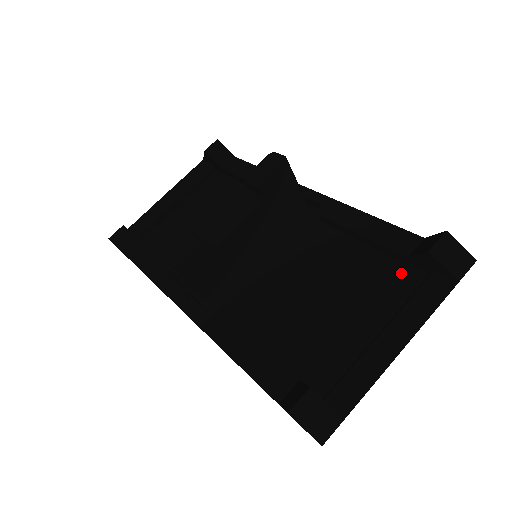
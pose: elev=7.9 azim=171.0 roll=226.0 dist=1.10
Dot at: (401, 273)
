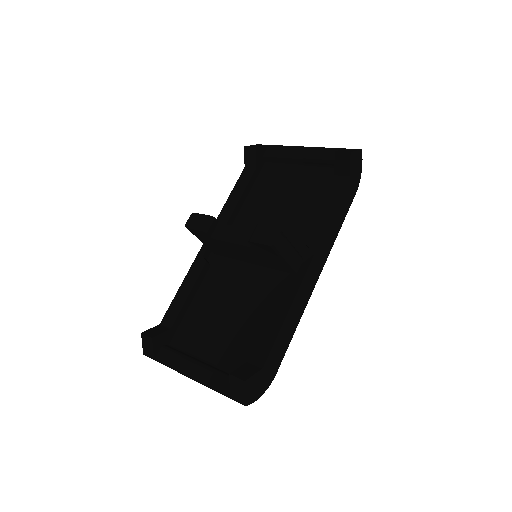
Dot at: (245, 361)
